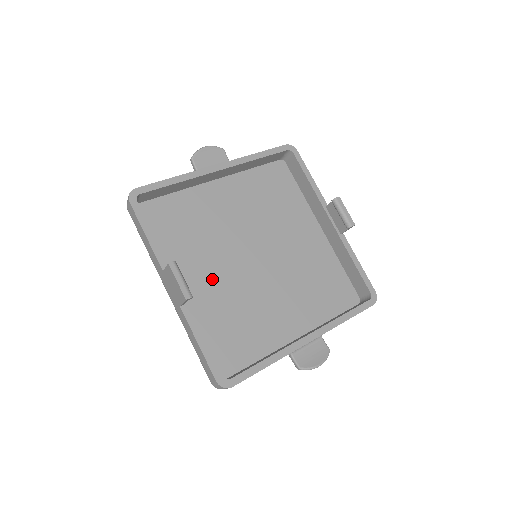
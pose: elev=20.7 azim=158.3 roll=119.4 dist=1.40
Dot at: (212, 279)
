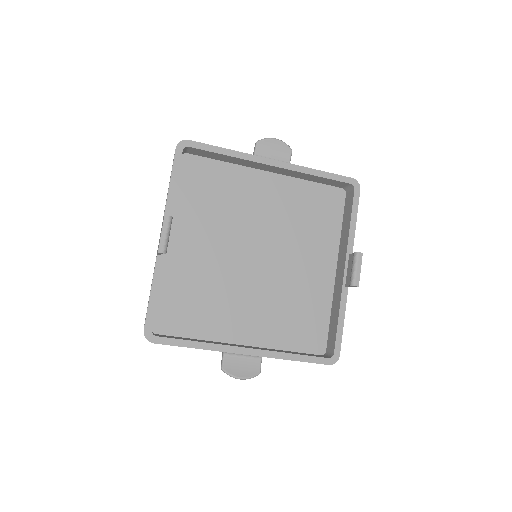
Dot at: (205, 251)
